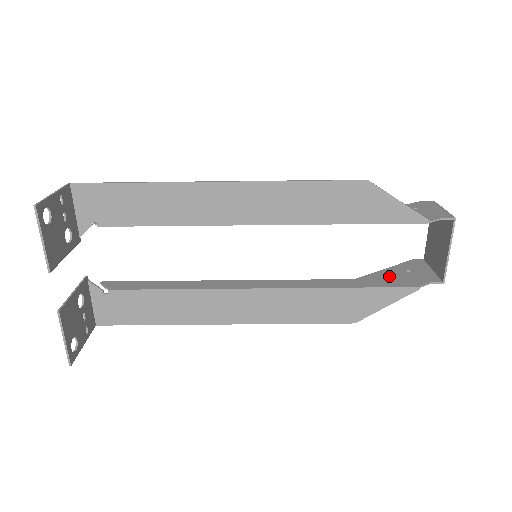
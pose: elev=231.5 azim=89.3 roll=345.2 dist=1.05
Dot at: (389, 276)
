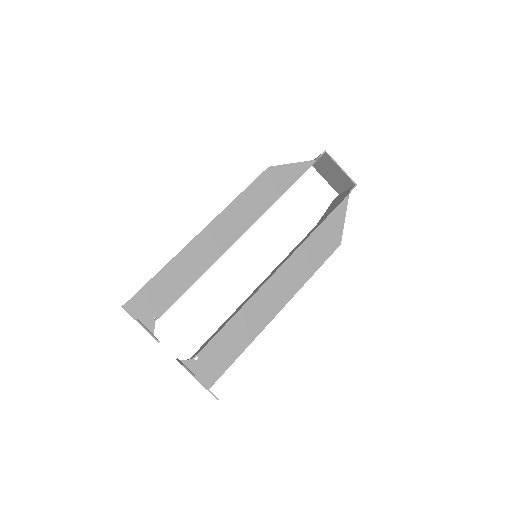
Dot at: (330, 209)
